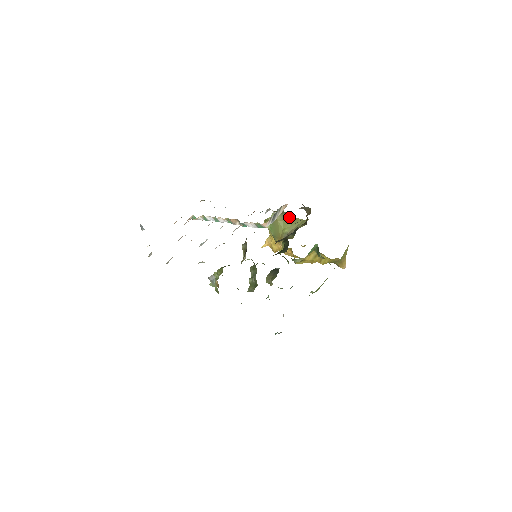
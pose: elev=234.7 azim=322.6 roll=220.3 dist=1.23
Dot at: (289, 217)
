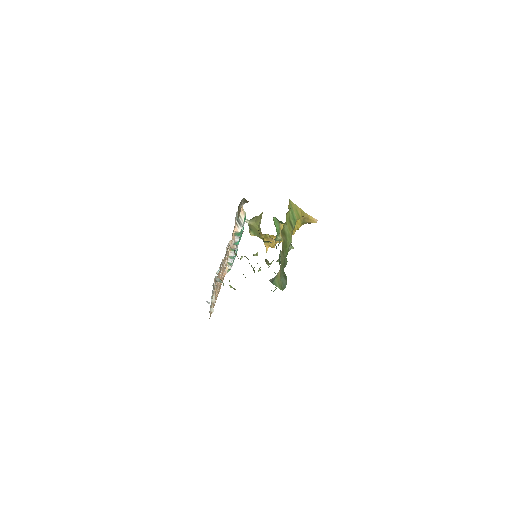
Dot at: (257, 218)
